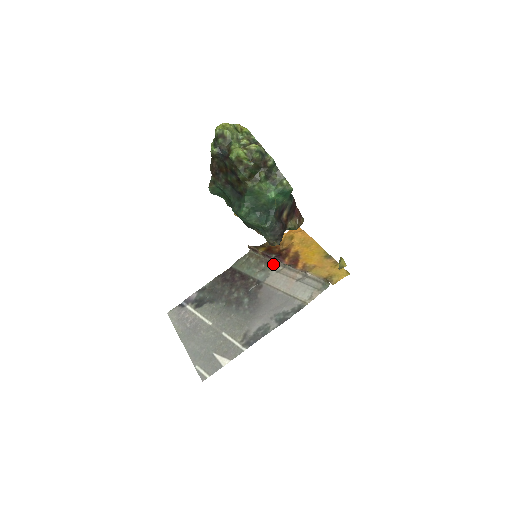
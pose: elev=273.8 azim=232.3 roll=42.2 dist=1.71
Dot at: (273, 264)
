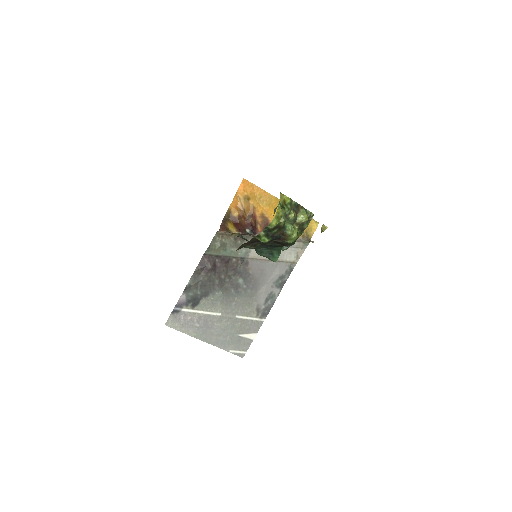
Dot at: (249, 238)
